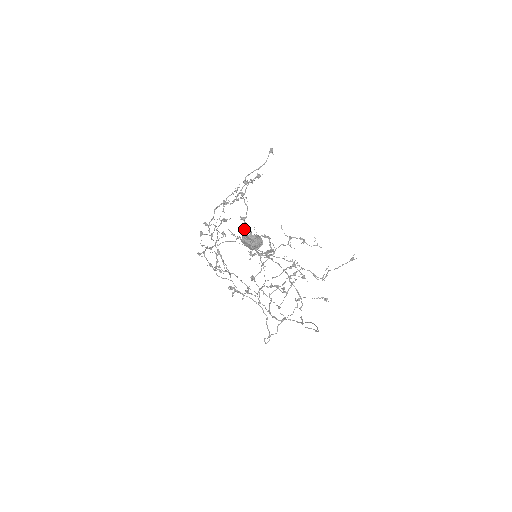
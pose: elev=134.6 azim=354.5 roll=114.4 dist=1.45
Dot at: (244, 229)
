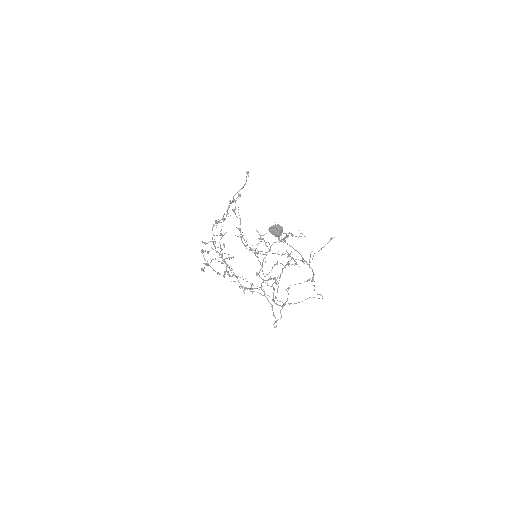
Dot at: (241, 237)
